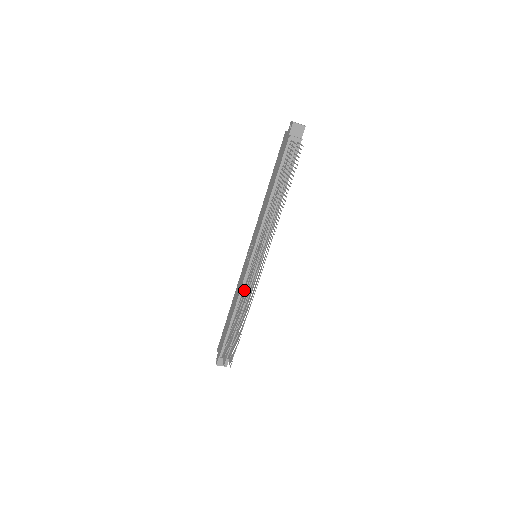
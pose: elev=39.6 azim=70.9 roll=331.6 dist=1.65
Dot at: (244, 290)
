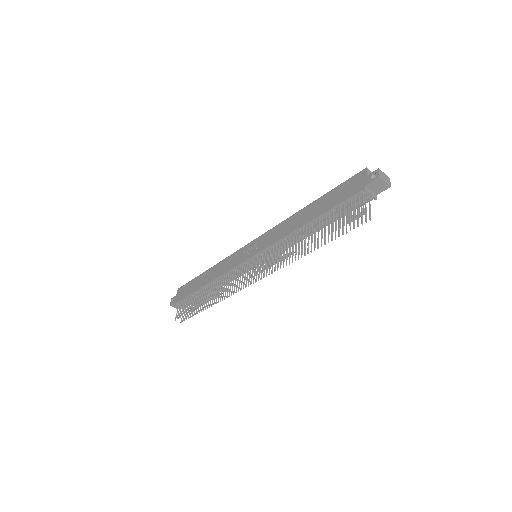
Dot at: (227, 275)
